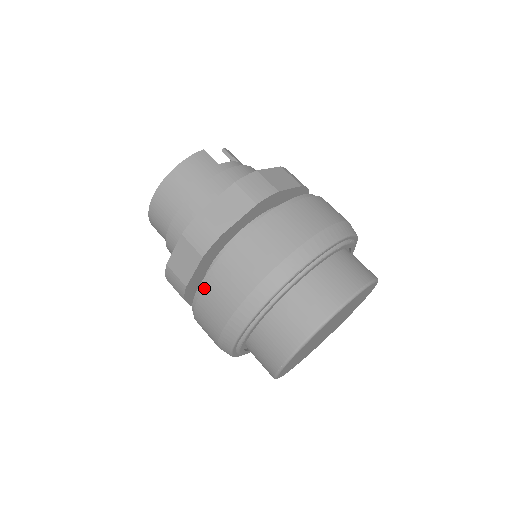
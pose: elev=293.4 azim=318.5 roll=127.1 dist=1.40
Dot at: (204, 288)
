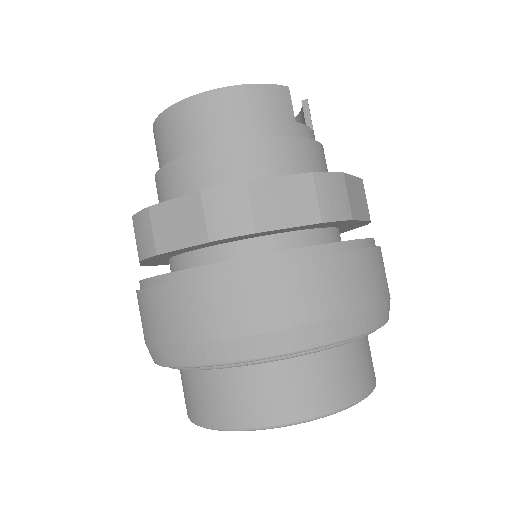
Dot at: (184, 281)
